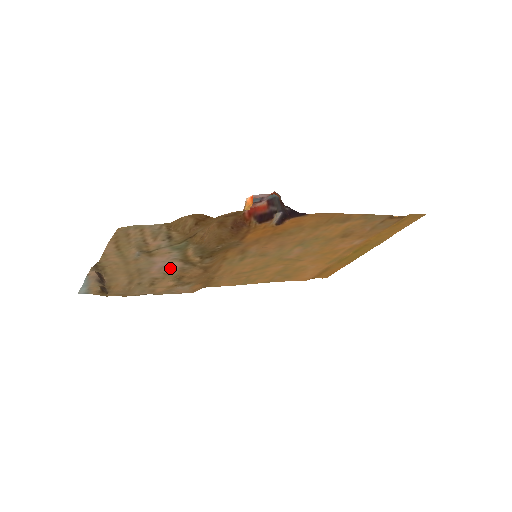
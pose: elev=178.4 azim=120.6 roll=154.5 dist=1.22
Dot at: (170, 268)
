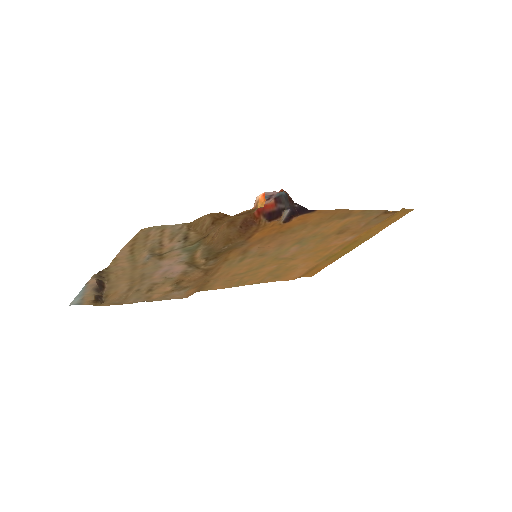
Dot at: (173, 272)
